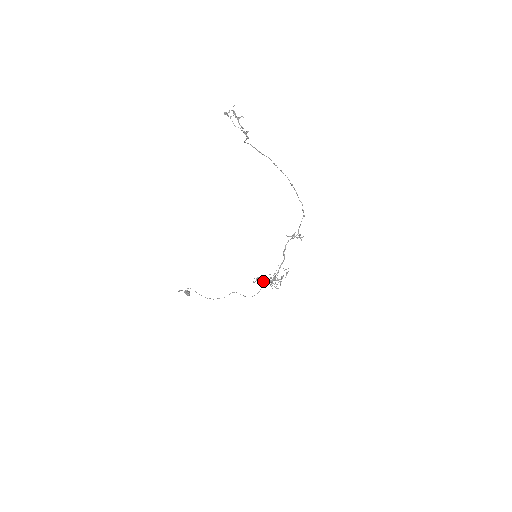
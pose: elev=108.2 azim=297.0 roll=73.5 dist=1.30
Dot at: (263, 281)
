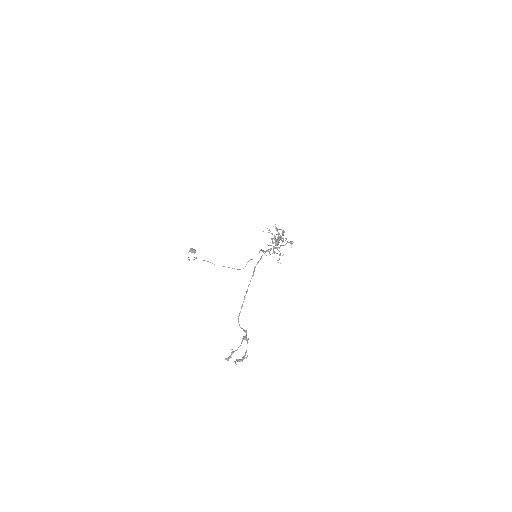
Dot at: occluded
